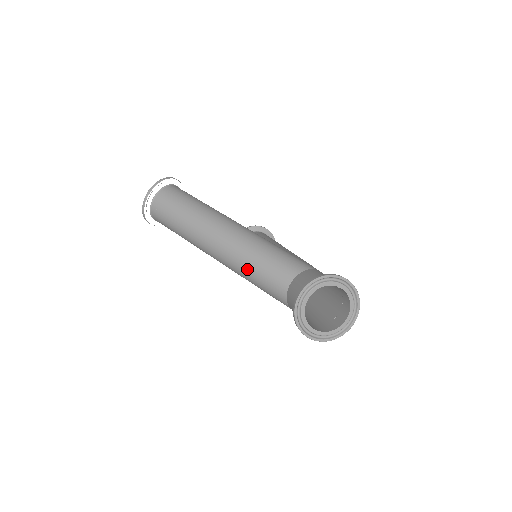
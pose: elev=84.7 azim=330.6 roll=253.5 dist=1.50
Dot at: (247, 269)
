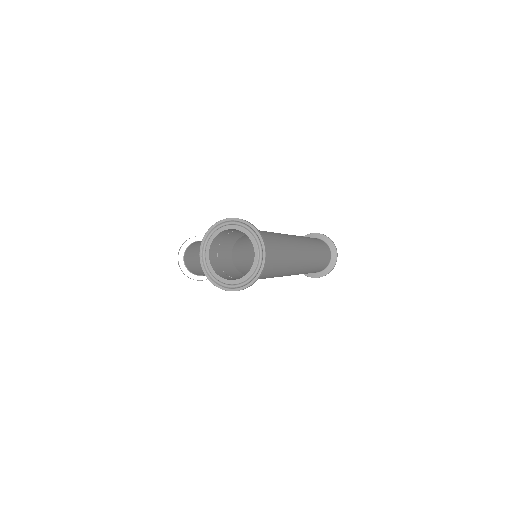
Dot at: occluded
